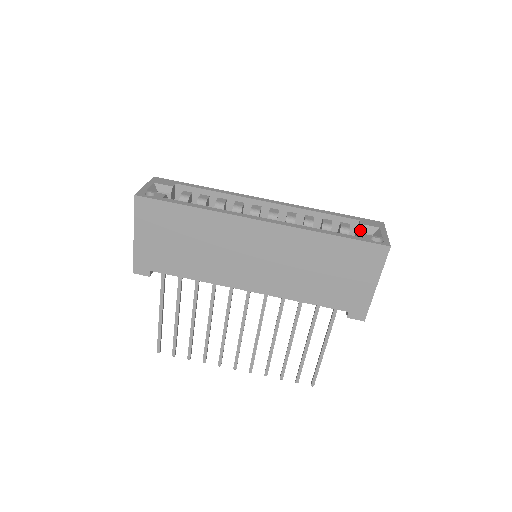
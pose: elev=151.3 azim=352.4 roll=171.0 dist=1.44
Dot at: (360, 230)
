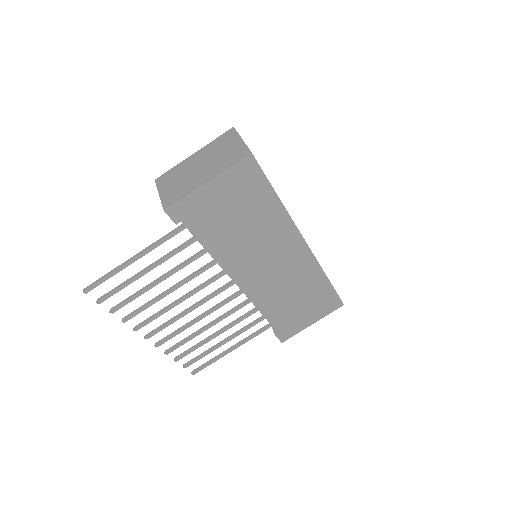
Dot at: occluded
